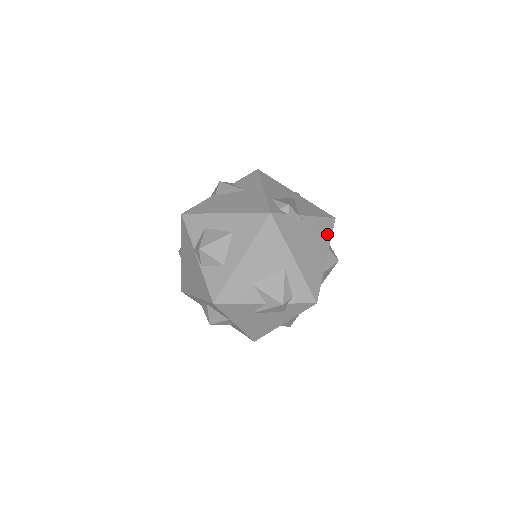
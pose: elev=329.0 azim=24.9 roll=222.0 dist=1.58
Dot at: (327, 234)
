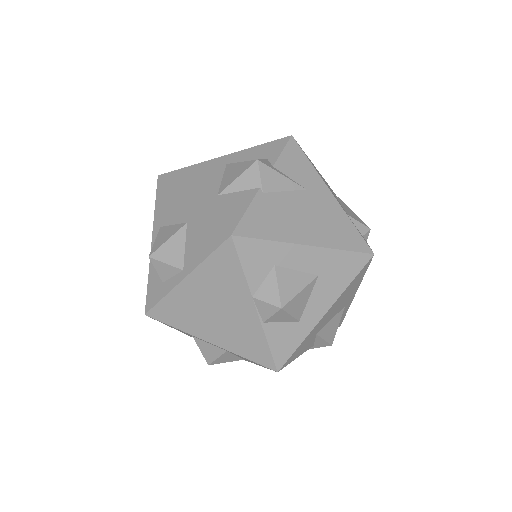
Dot at: occluded
